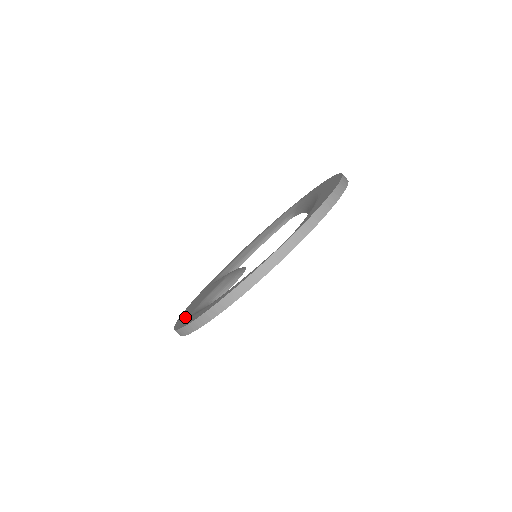
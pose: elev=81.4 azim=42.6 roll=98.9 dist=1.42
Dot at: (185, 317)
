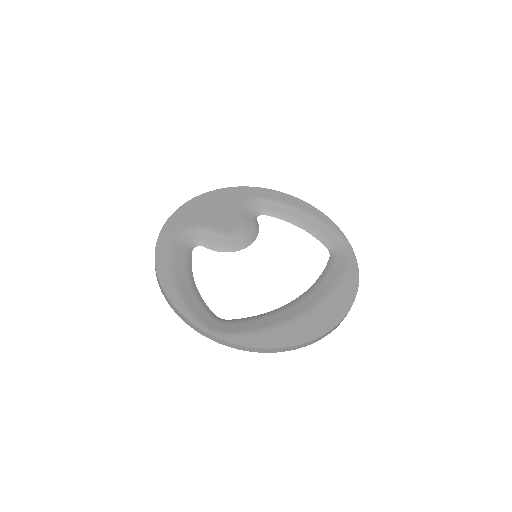
Dot at: (183, 220)
